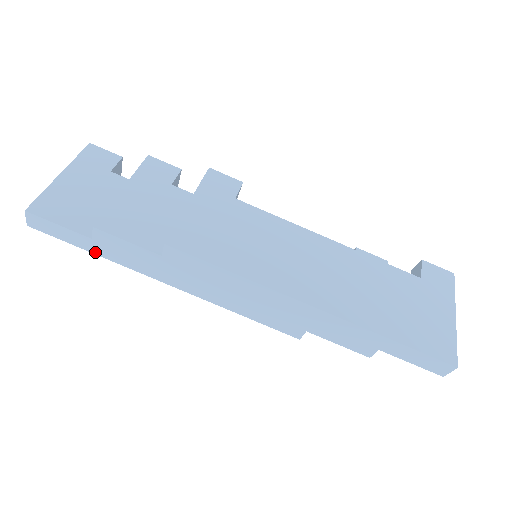
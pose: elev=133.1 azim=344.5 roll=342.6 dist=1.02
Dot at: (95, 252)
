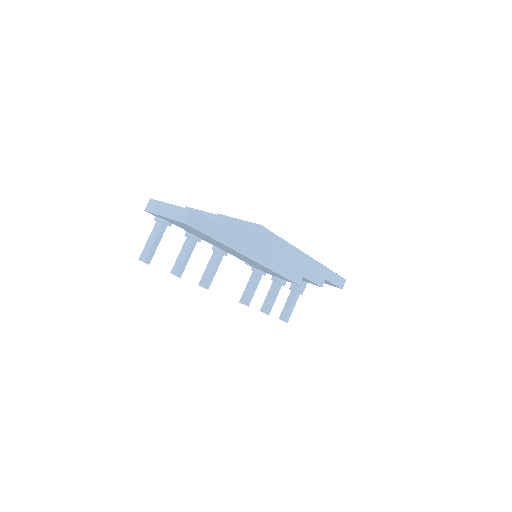
Dot at: (220, 240)
